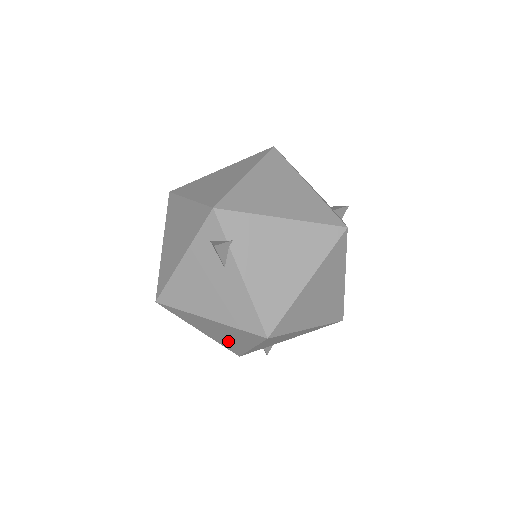
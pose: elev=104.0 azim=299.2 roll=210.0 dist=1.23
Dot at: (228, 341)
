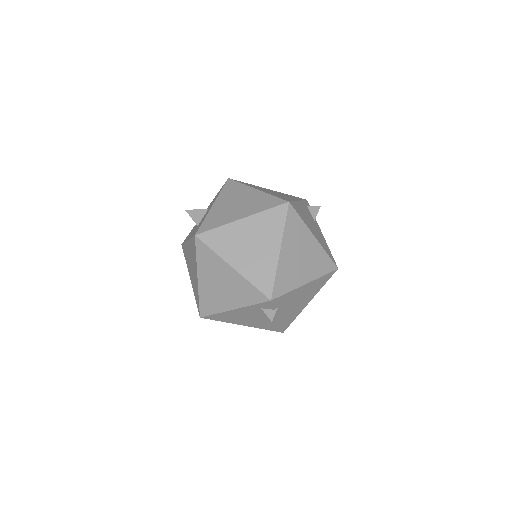
Dot at: occluded
